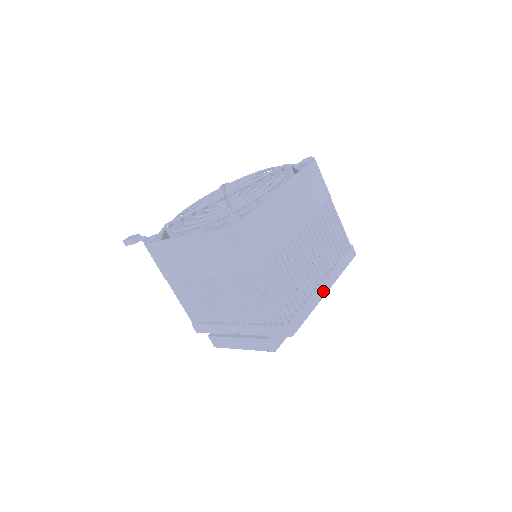
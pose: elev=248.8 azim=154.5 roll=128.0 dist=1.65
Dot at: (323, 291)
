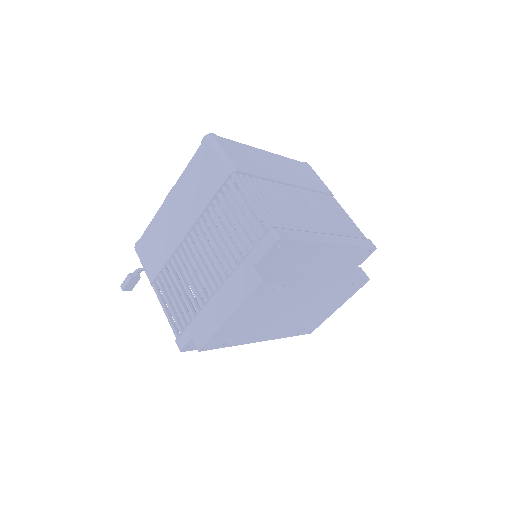
Dot at: (327, 239)
